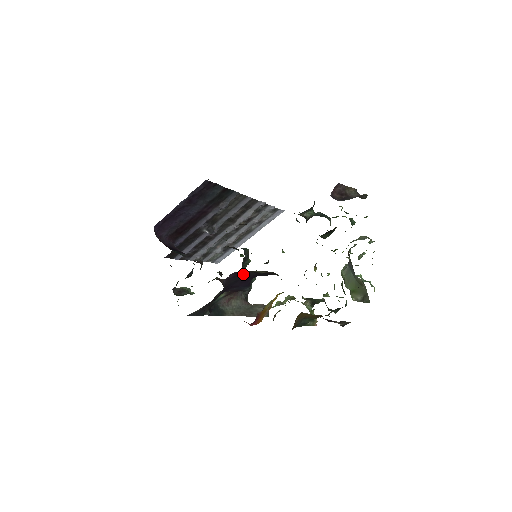
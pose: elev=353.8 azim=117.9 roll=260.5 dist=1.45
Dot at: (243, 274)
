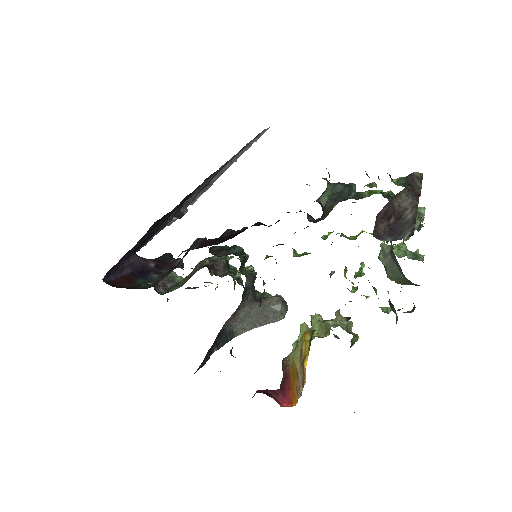
Dot at: occluded
